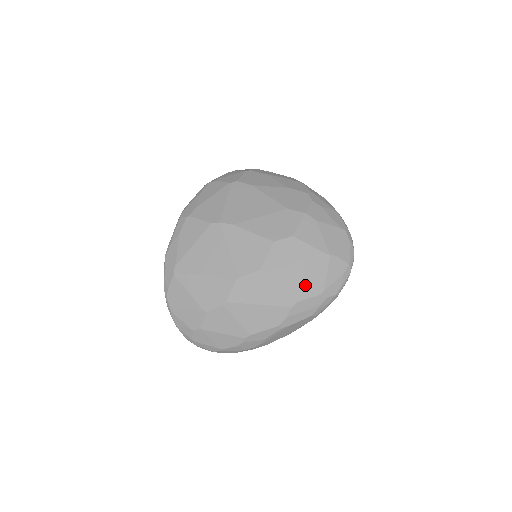
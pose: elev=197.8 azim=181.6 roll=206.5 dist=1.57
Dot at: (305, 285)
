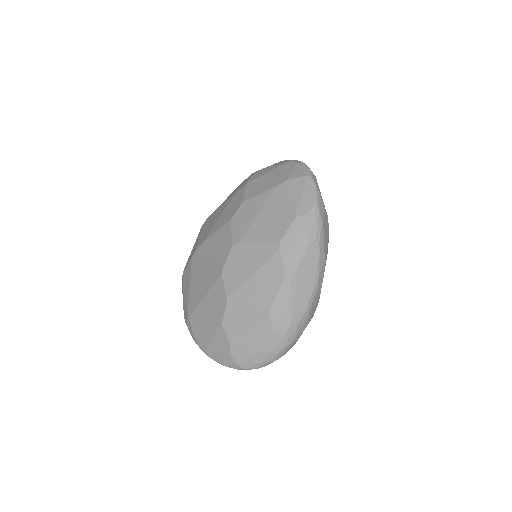
Dot at: (276, 224)
